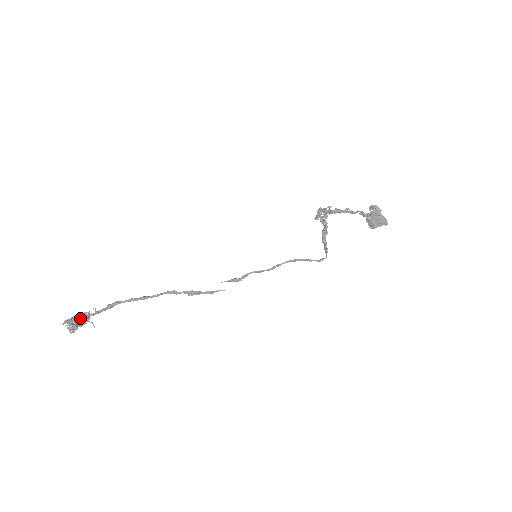
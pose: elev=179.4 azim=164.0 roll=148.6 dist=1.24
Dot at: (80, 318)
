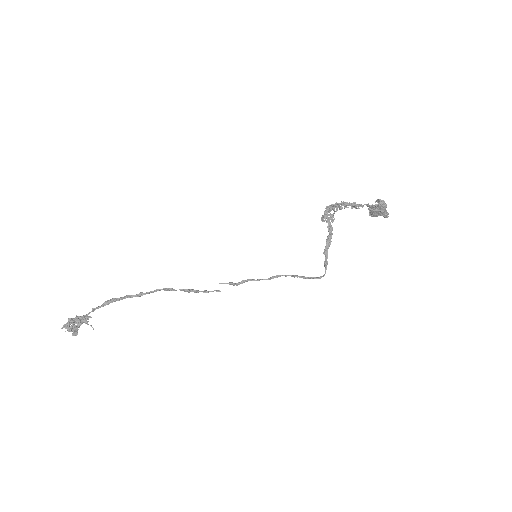
Dot at: (79, 322)
